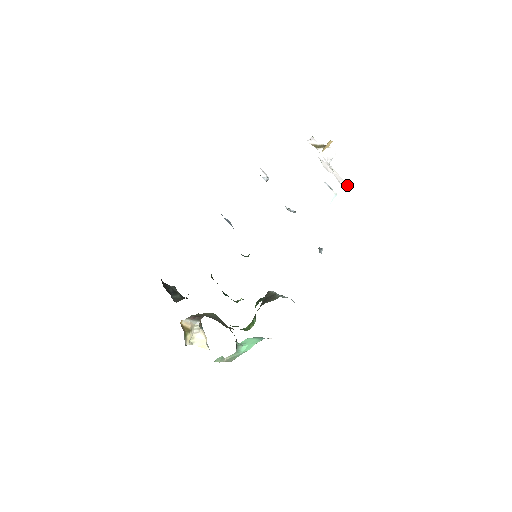
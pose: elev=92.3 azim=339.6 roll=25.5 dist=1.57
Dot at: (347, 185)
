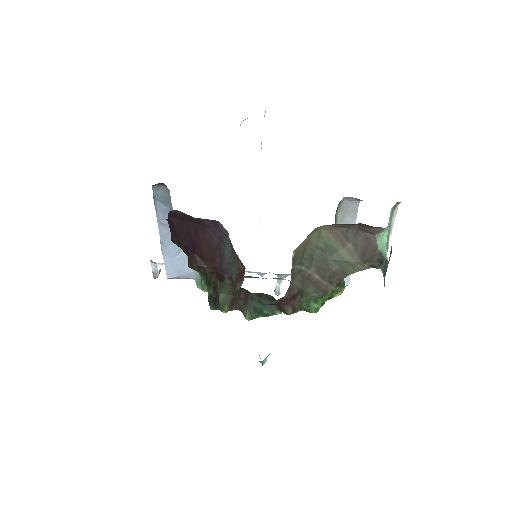
Dot at: occluded
